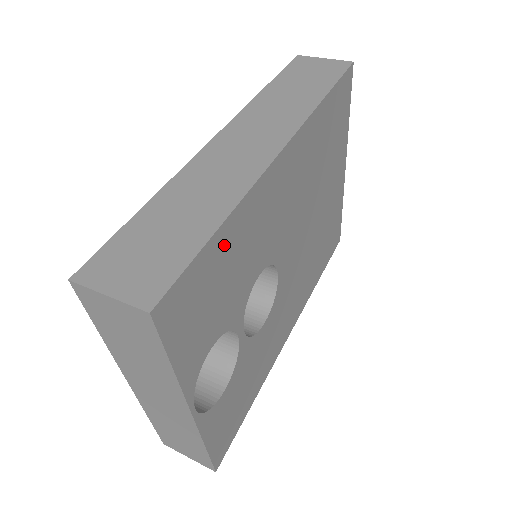
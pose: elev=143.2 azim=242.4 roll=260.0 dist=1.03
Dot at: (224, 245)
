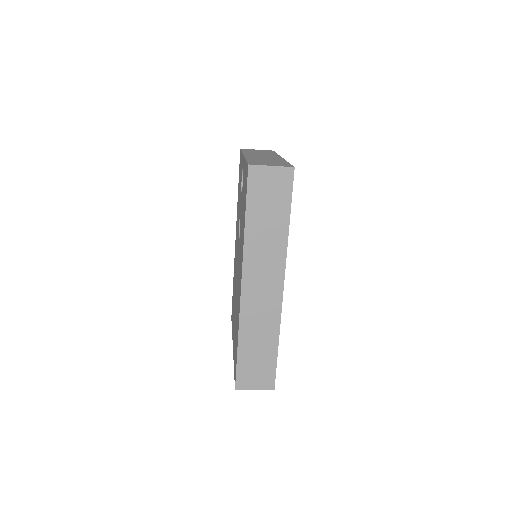
Dot at: occluded
